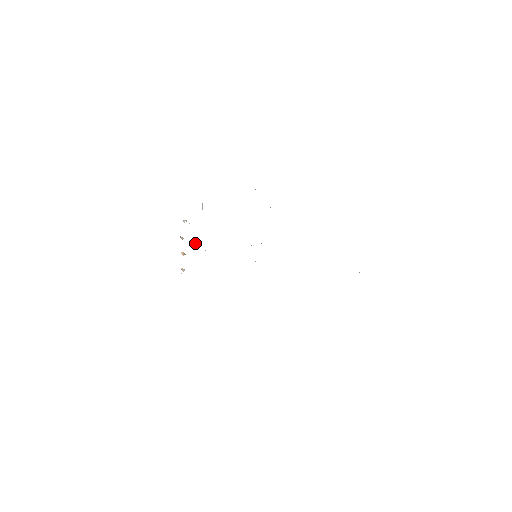
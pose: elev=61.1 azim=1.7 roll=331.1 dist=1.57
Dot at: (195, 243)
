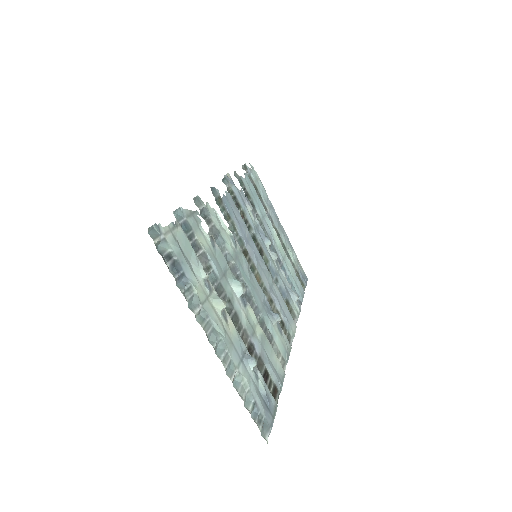
Dot at: occluded
